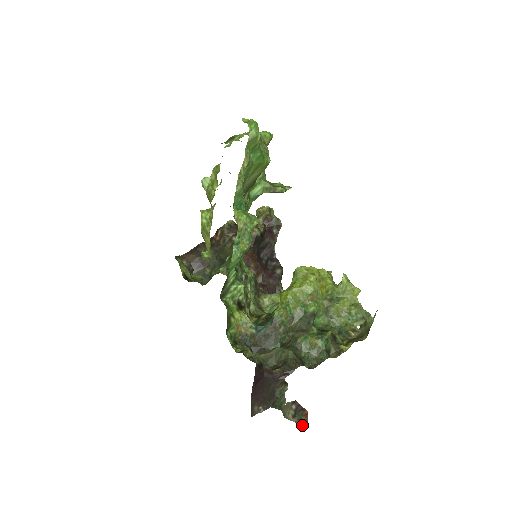
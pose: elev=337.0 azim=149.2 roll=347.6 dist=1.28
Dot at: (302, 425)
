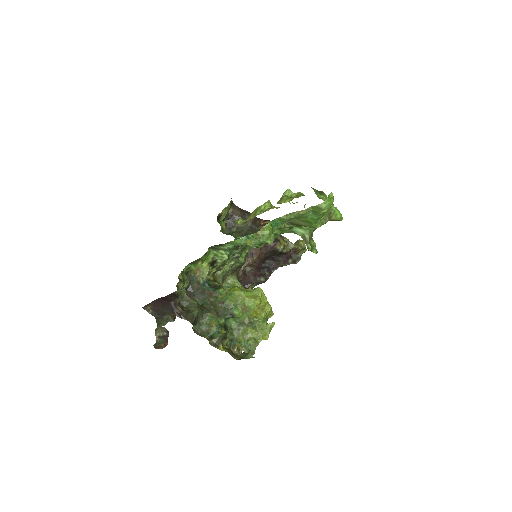
Dot at: (158, 346)
